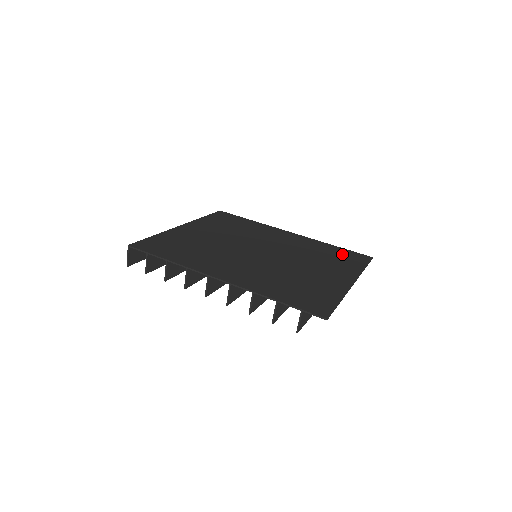
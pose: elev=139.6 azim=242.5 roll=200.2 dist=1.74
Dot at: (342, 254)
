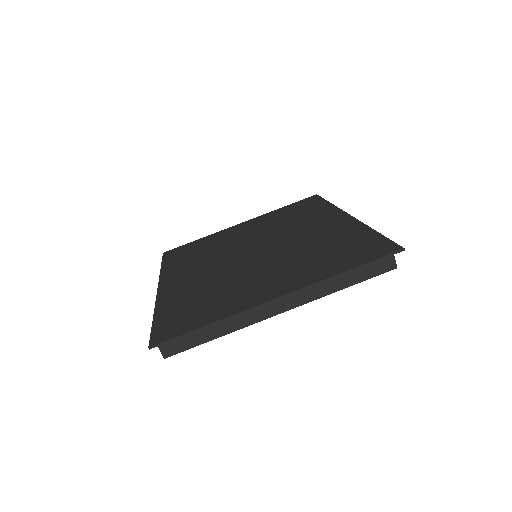
Dot at: (357, 246)
